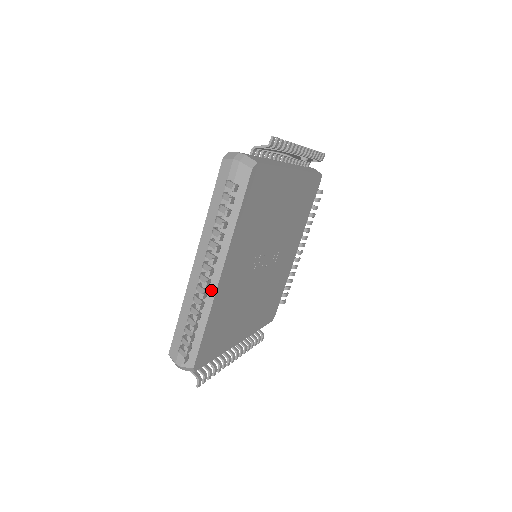
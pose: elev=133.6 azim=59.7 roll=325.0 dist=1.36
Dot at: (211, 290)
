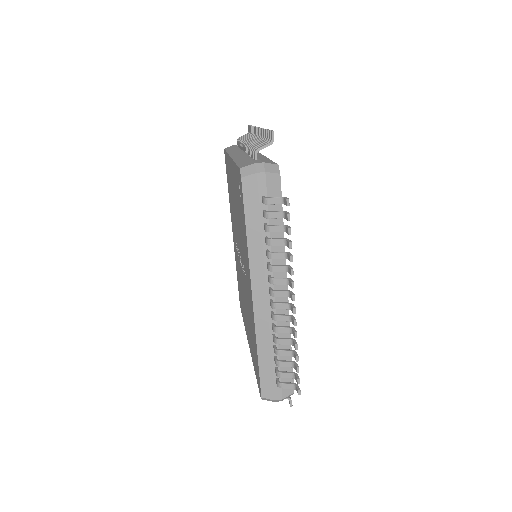
Dot at: (284, 312)
